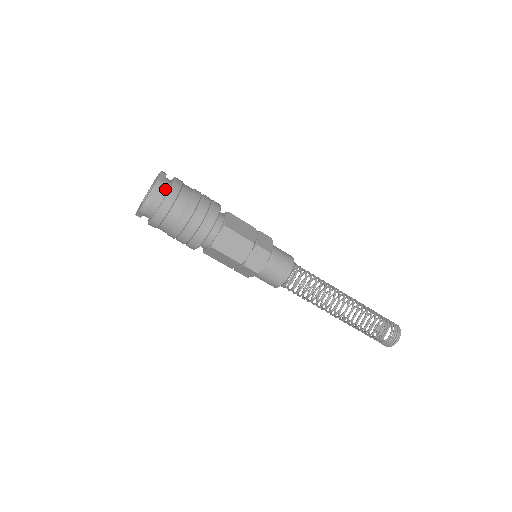
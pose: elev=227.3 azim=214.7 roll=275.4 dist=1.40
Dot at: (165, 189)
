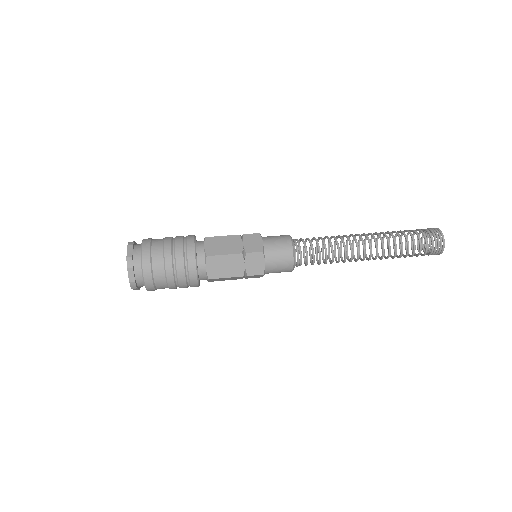
Dot at: (138, 260)
